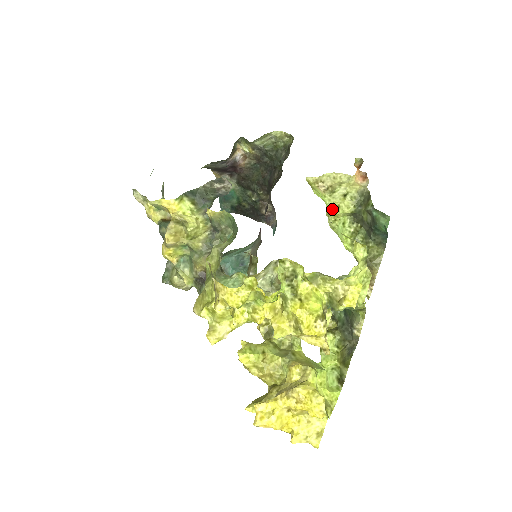
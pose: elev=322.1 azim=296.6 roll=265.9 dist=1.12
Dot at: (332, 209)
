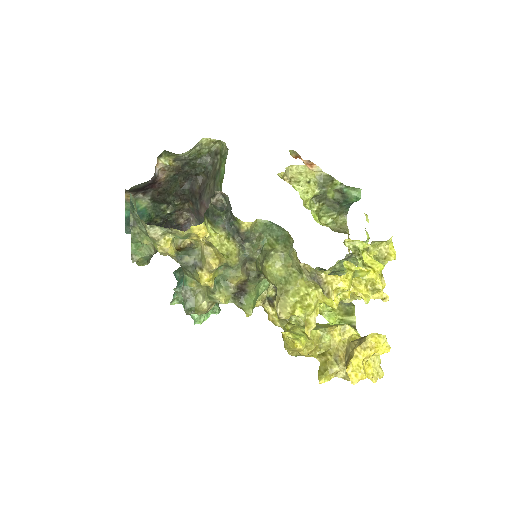
Dot at: (303, 196)
